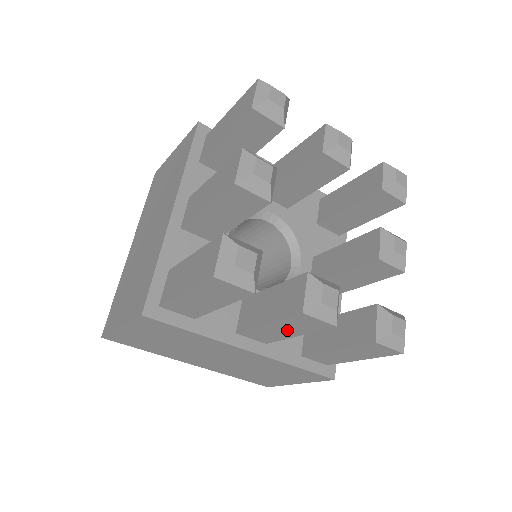
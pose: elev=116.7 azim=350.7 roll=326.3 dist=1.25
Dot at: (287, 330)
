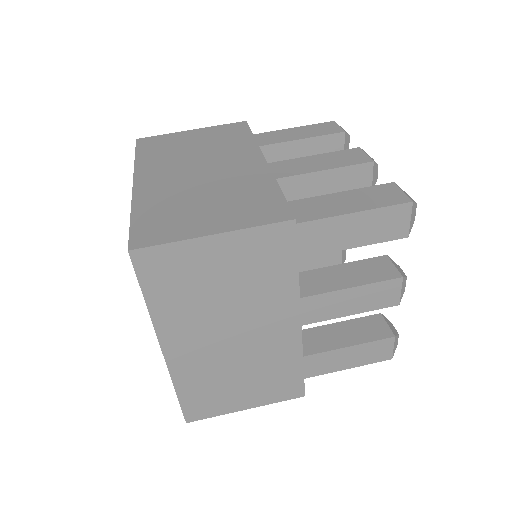
Dot at: (354, 303)
